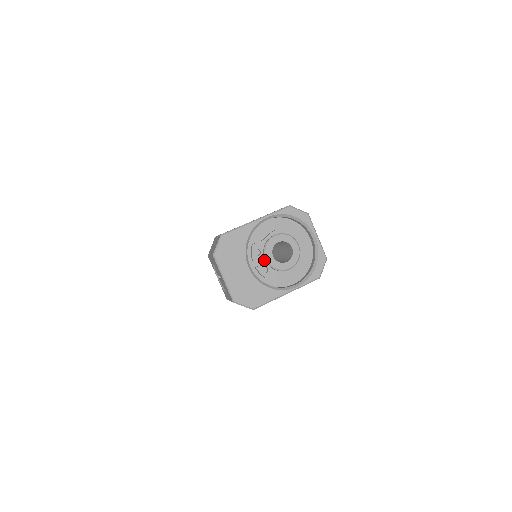
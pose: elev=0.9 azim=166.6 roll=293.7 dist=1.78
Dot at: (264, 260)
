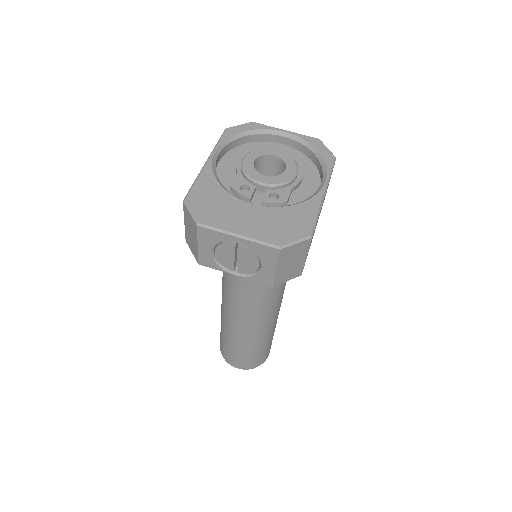
Dot at: (261, 193)
